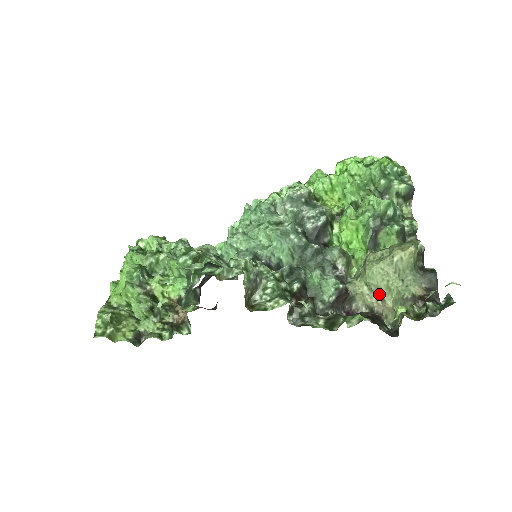
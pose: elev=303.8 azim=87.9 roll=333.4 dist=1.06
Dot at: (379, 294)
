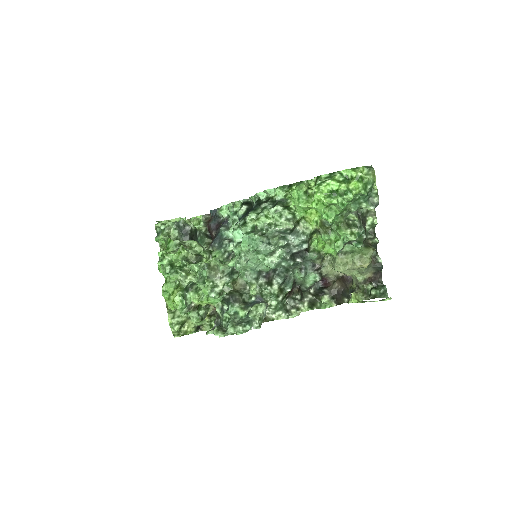
Dot at: occluded
